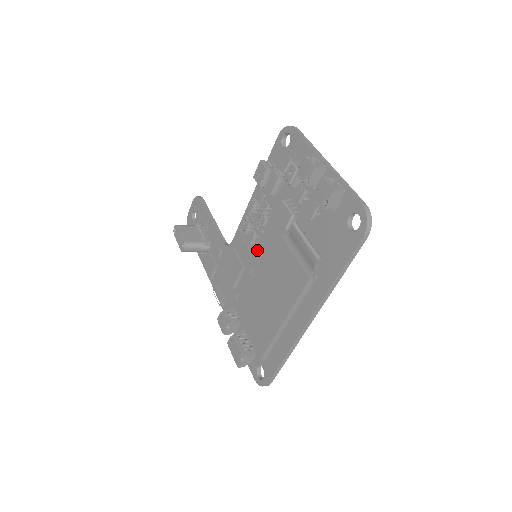
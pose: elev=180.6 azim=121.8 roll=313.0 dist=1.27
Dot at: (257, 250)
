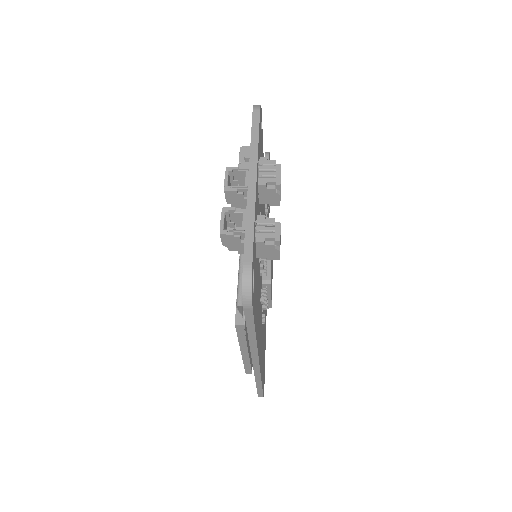
Dot at: occluded
